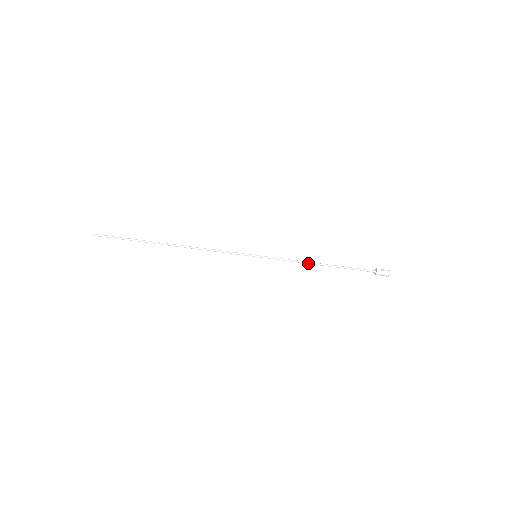
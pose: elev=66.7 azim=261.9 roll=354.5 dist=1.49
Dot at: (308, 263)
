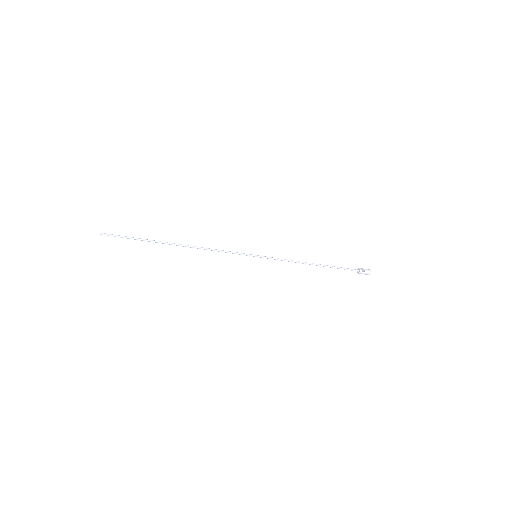
Dot at: (302, 263)
